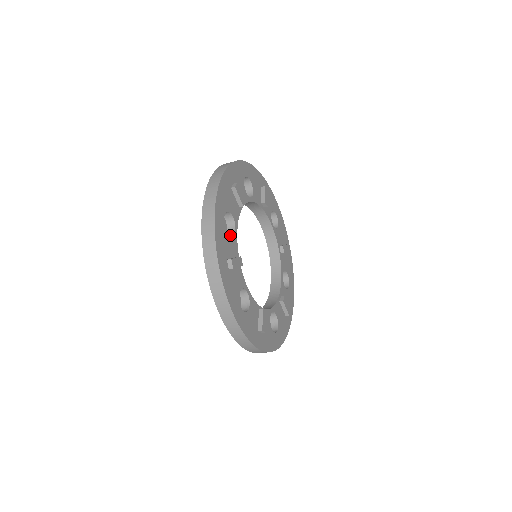
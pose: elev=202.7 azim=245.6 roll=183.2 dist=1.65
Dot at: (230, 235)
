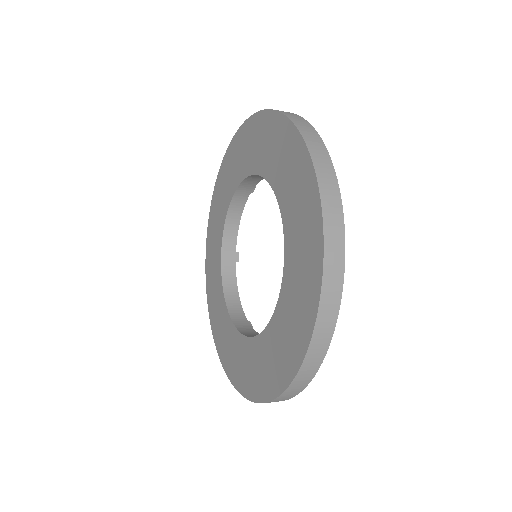
Dot at: occluded
